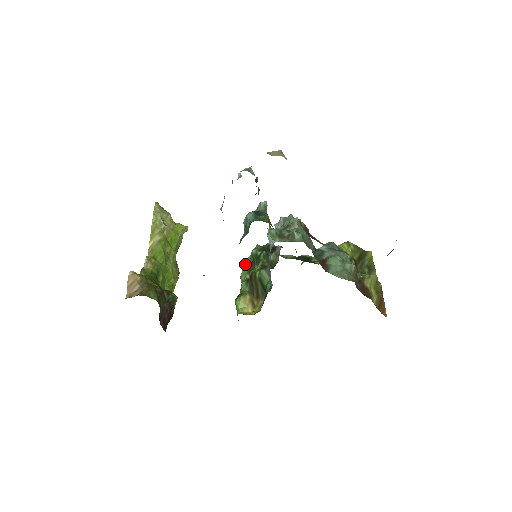
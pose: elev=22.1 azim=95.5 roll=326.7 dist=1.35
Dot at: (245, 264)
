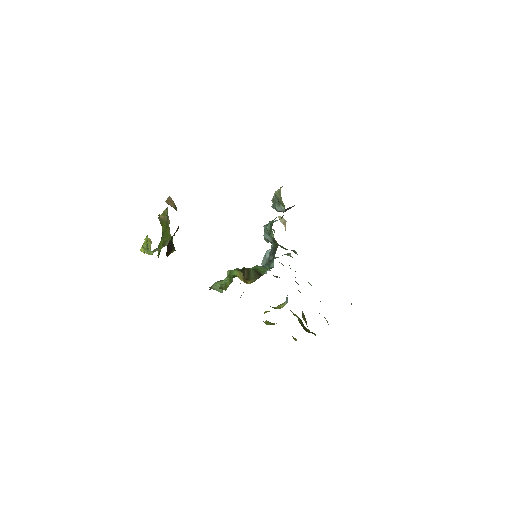
Dot at: (228, 272)
